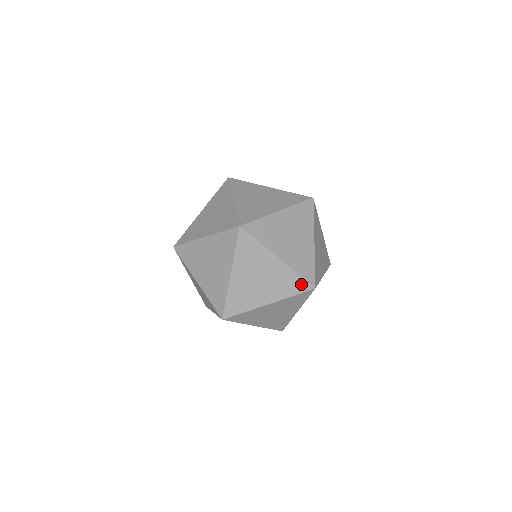
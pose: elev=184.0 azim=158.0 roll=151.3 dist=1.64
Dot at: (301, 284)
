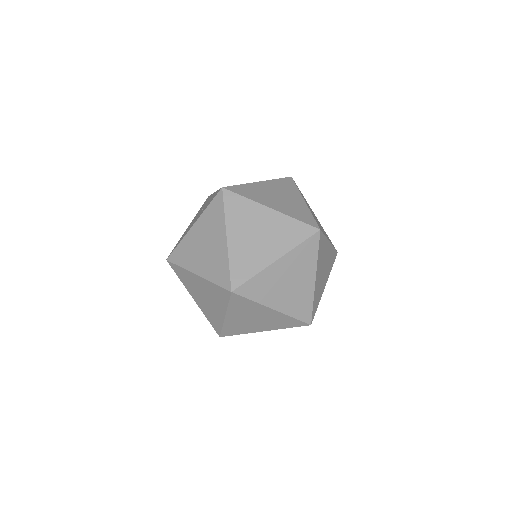
Dot at: (297, 323)
